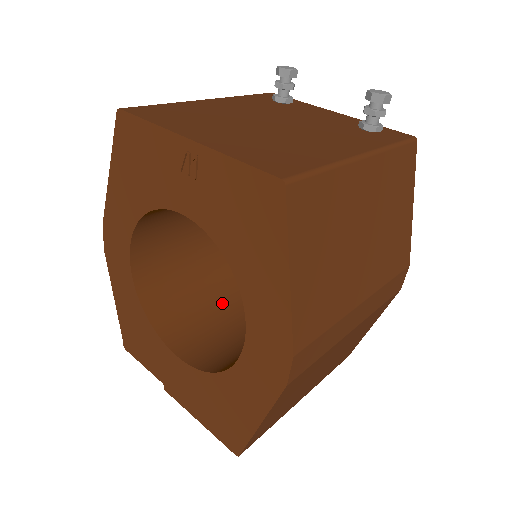
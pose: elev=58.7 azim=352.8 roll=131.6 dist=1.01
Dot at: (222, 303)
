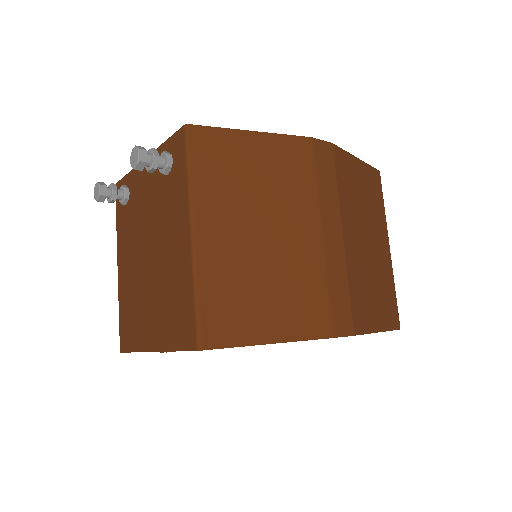
Dot at: occluded
